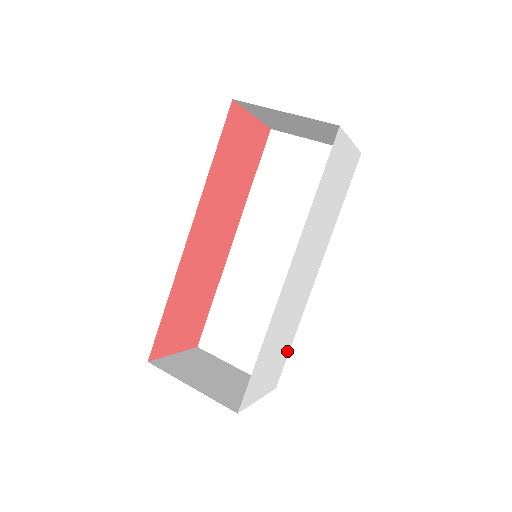
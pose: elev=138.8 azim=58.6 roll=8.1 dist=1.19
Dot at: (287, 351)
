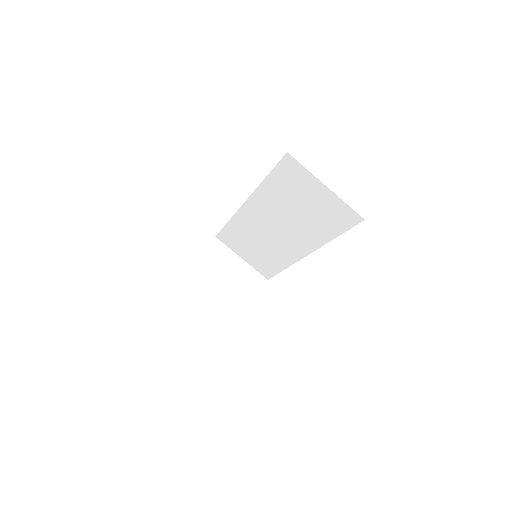
Dot at: occluded
